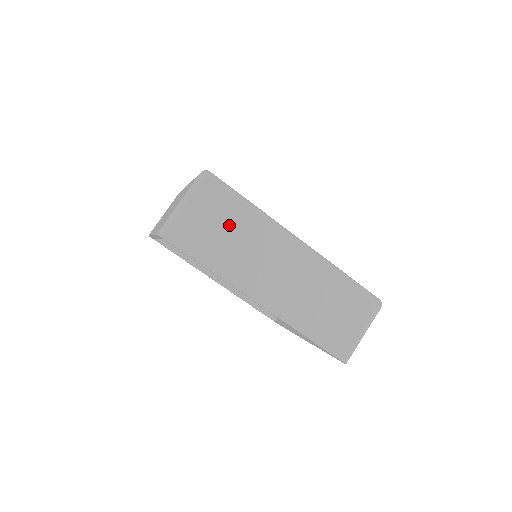
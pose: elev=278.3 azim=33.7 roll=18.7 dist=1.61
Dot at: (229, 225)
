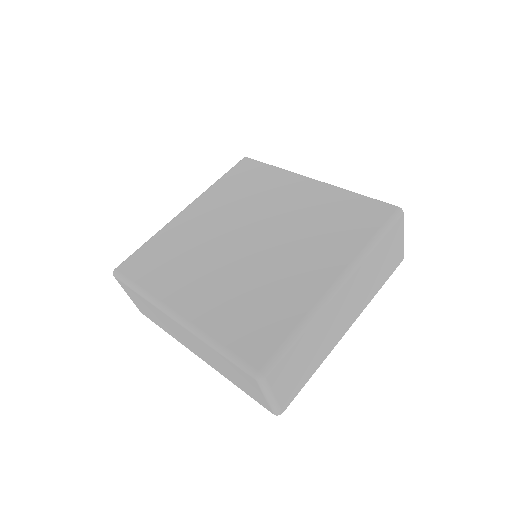
Dot at: (302, 355)
